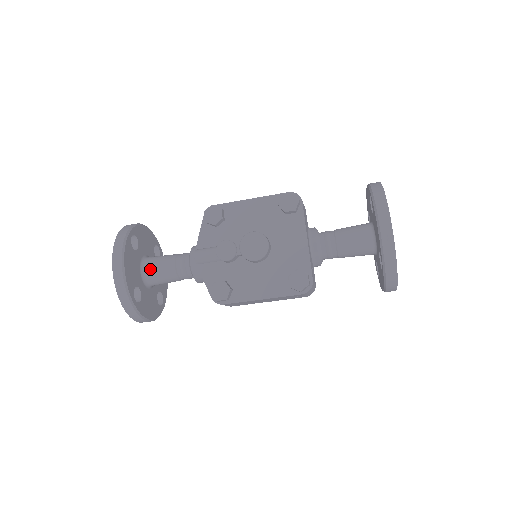
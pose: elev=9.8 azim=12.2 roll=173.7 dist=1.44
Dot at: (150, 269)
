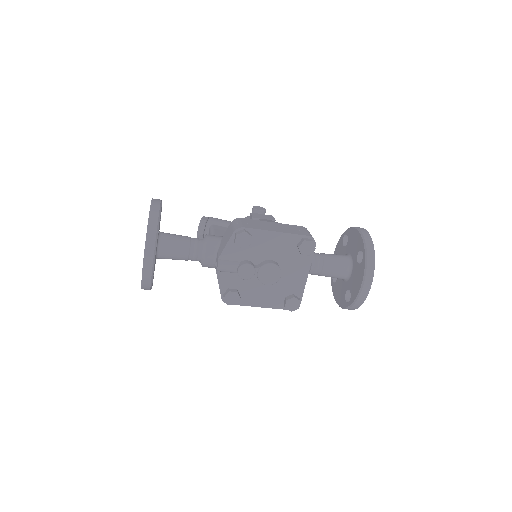
Dot at: (165, 252)
